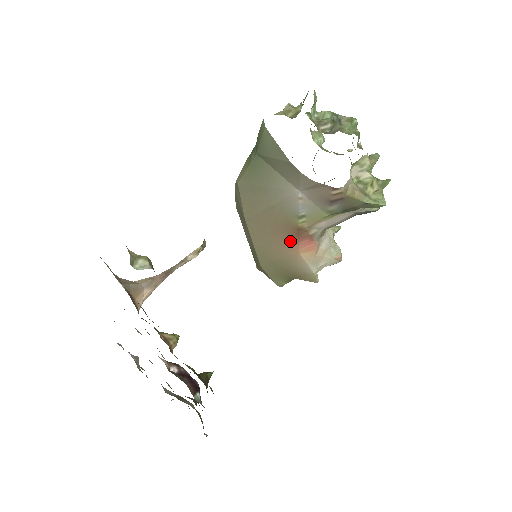
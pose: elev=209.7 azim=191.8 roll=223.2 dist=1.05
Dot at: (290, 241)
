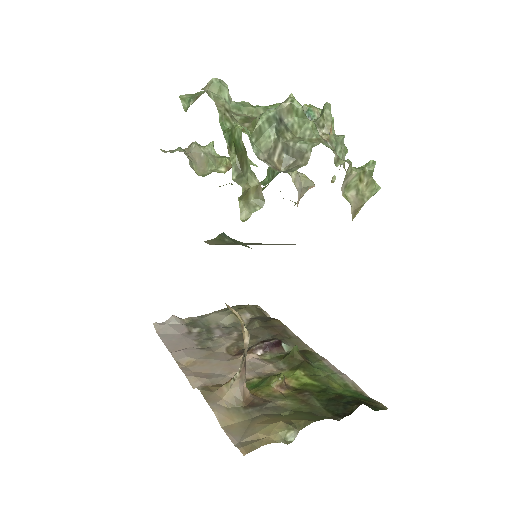
Dot at: occluded
